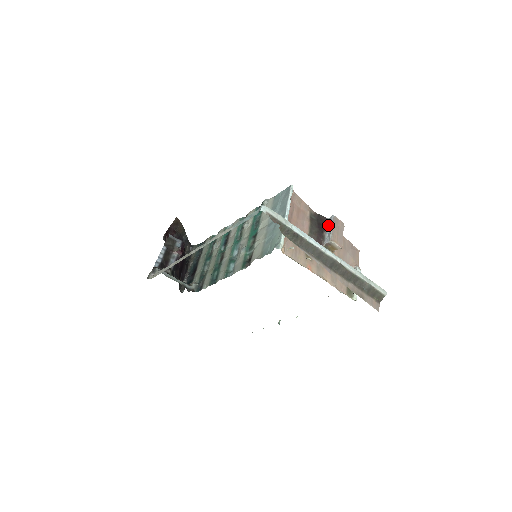
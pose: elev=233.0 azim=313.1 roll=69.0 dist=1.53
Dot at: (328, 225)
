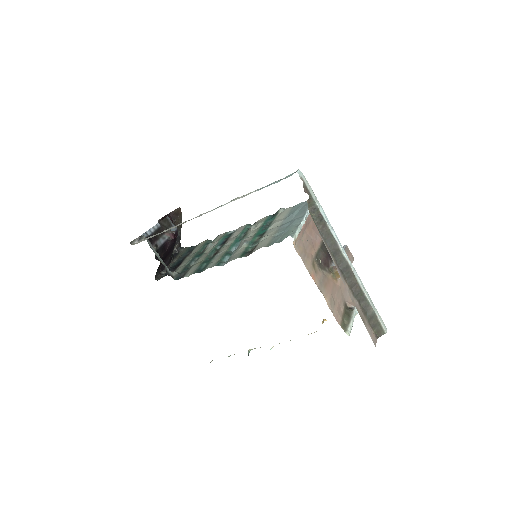
Dot at: occluded
